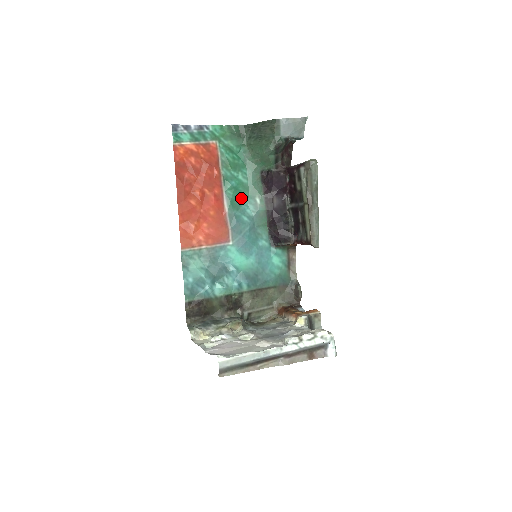
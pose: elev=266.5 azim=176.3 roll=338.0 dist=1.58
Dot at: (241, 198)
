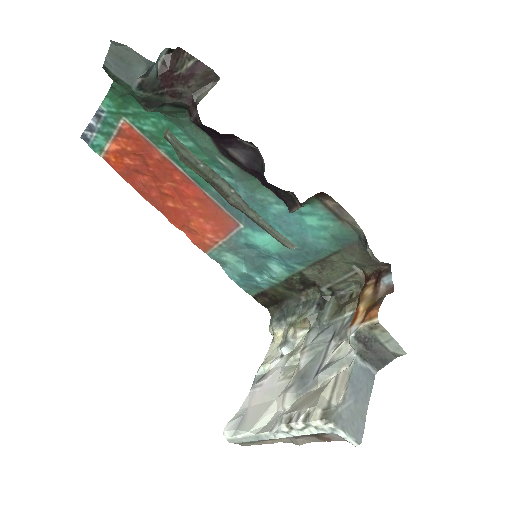
Dot at: occluded
